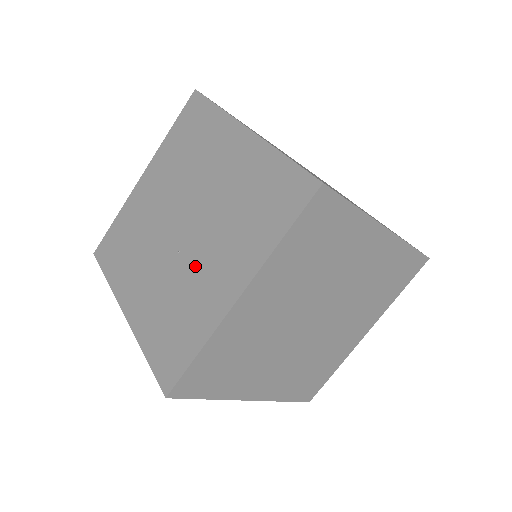
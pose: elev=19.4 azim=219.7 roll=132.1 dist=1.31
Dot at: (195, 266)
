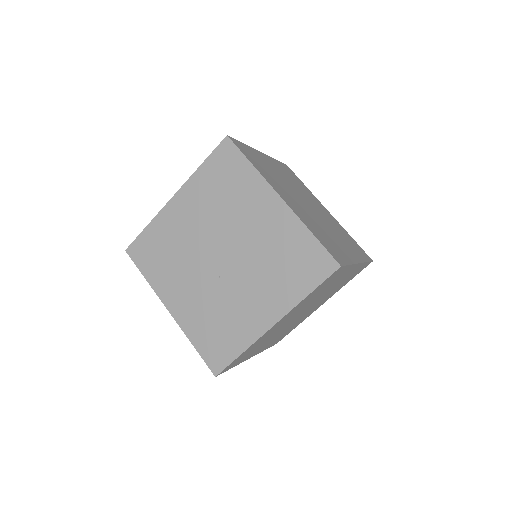
Dot at: (236, 293)
